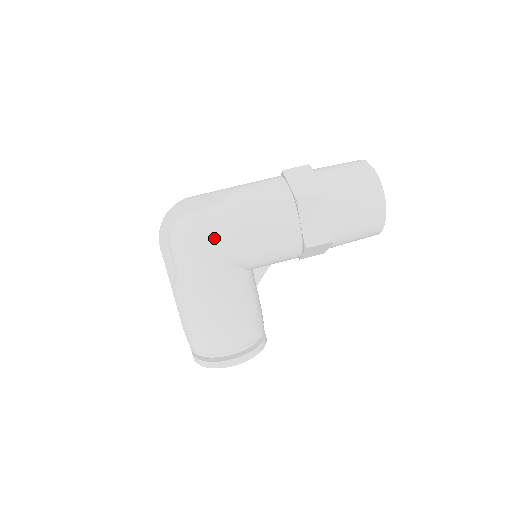
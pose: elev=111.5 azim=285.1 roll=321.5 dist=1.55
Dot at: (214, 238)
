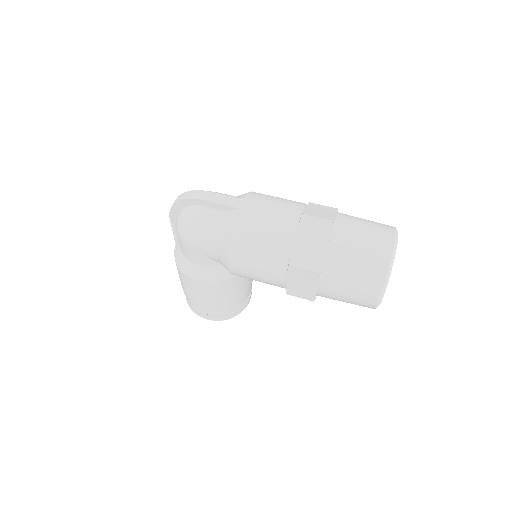
Dot at: (207, 249)
